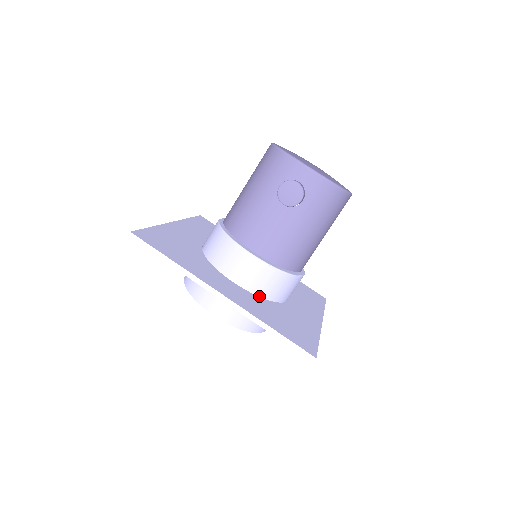
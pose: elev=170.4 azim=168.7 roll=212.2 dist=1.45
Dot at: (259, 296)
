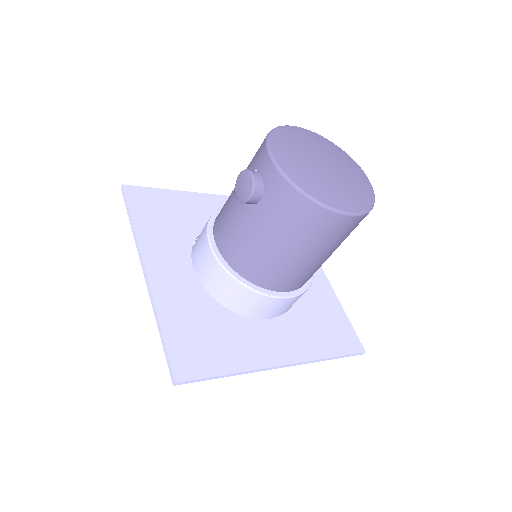
Dot at: (212, 295)
